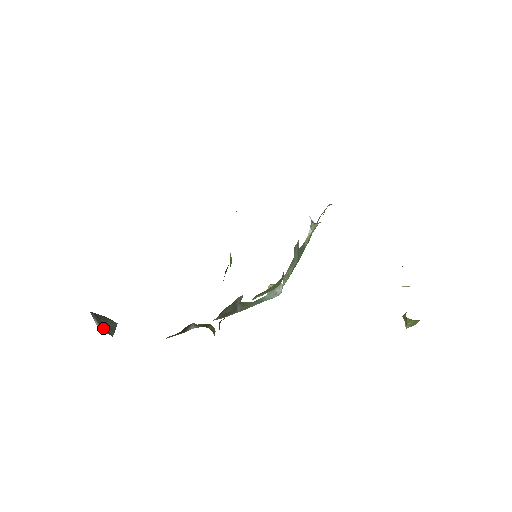
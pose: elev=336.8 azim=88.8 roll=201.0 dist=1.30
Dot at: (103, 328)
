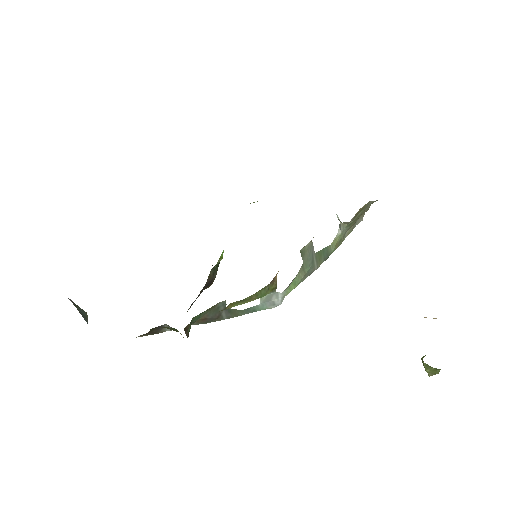
Dot at: occluded
